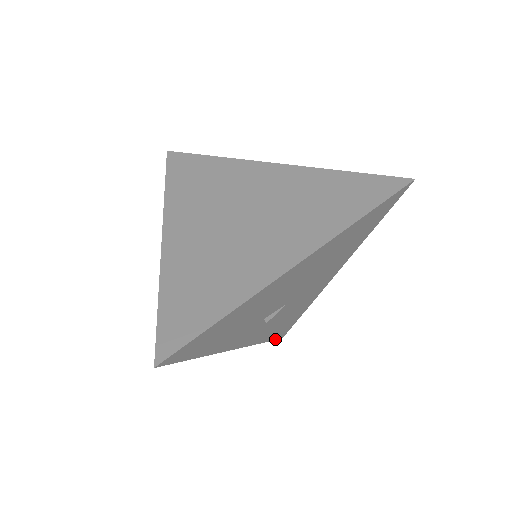
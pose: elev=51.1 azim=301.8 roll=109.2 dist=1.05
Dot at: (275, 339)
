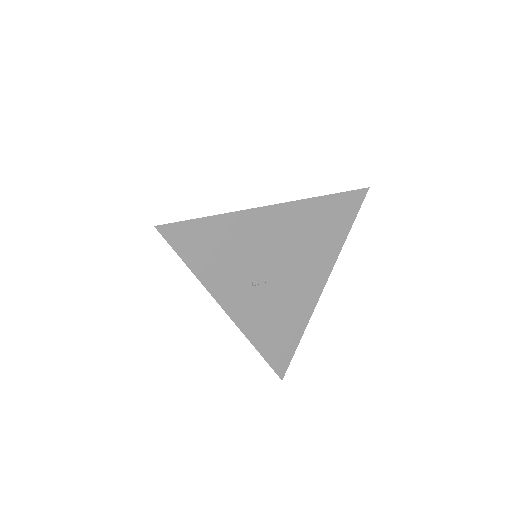
Dot at: (272, 367)
